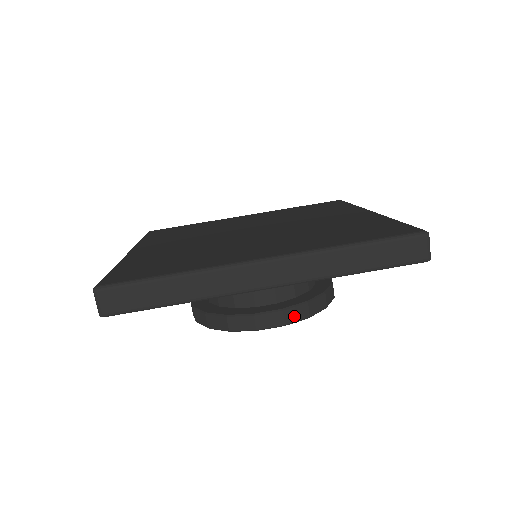
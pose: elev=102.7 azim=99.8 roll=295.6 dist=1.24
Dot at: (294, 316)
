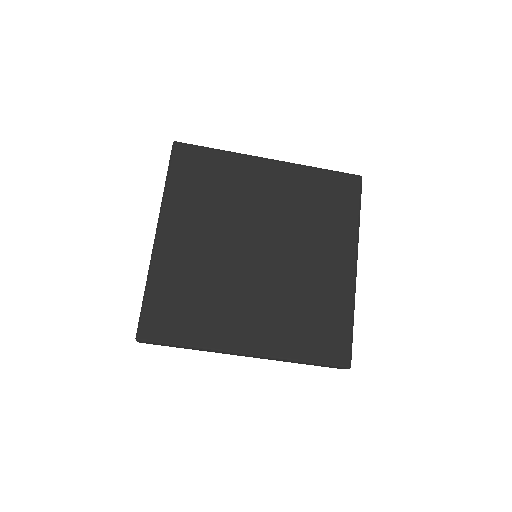
Dot at: occluded
